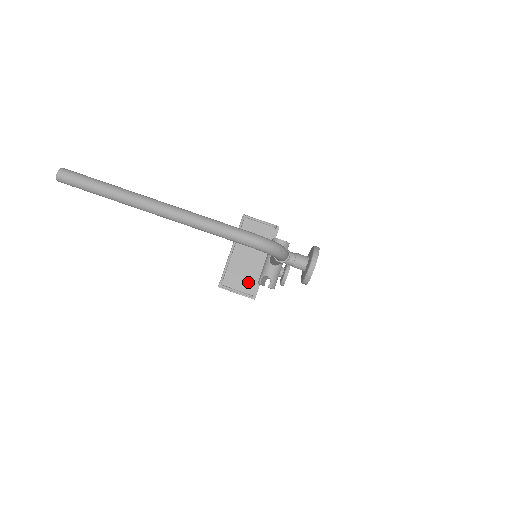
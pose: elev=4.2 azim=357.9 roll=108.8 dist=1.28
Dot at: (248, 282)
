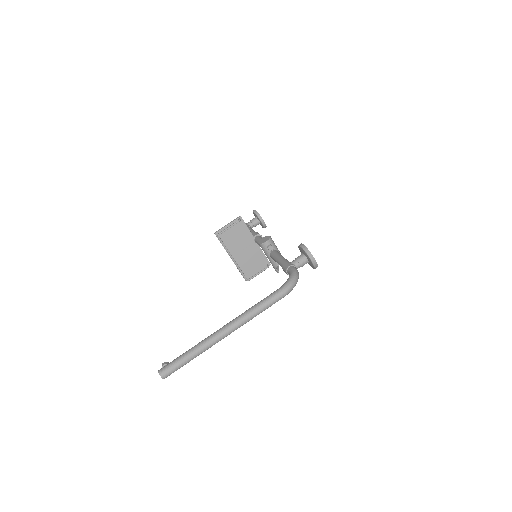
Dot at: (258, 261)
